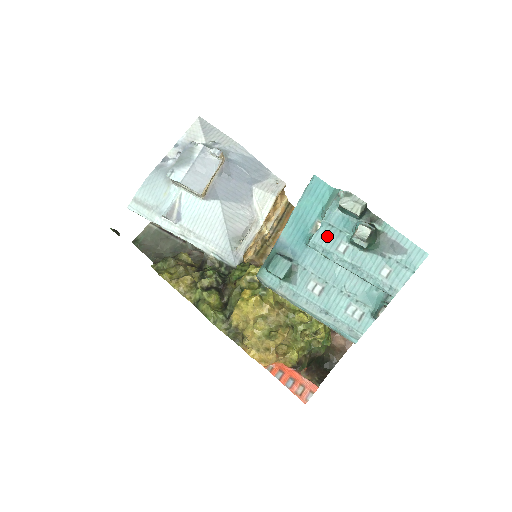
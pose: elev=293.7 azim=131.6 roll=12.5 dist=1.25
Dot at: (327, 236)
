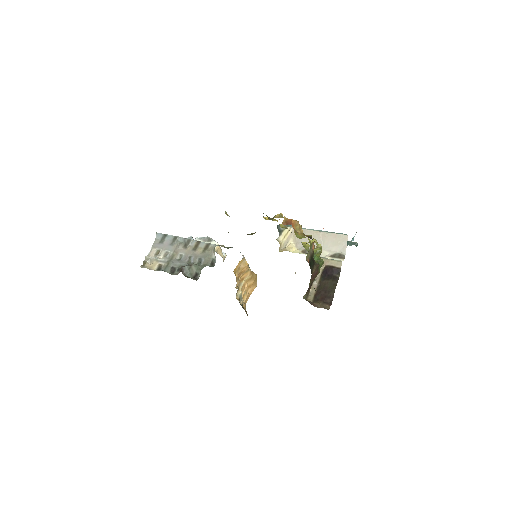
Dot at: occluded
